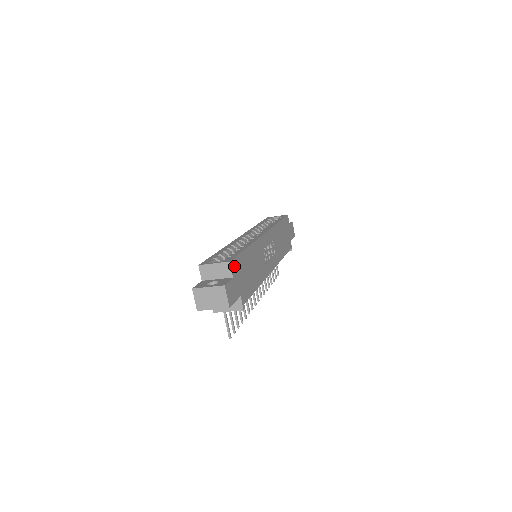
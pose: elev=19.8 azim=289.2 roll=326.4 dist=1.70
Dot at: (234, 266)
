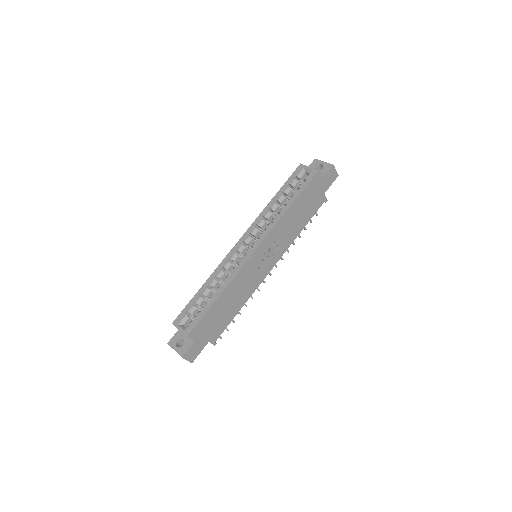
Dot at: (195, 333)
